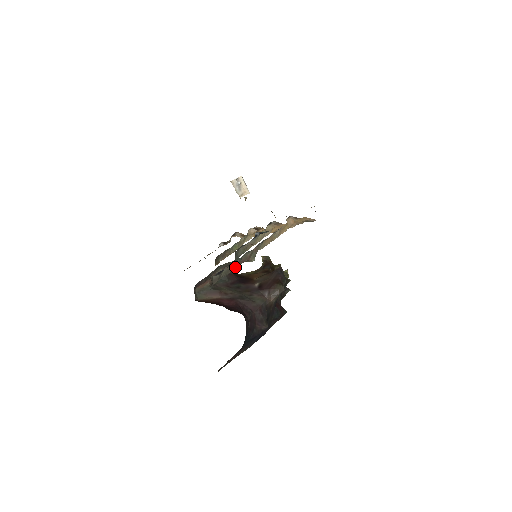
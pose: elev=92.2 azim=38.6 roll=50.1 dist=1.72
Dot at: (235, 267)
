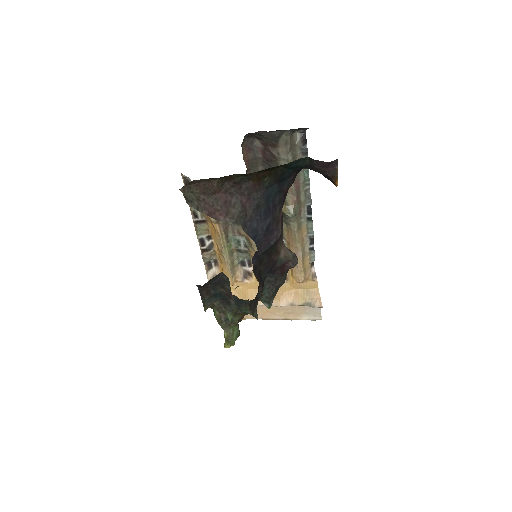
Dot at: occluded
